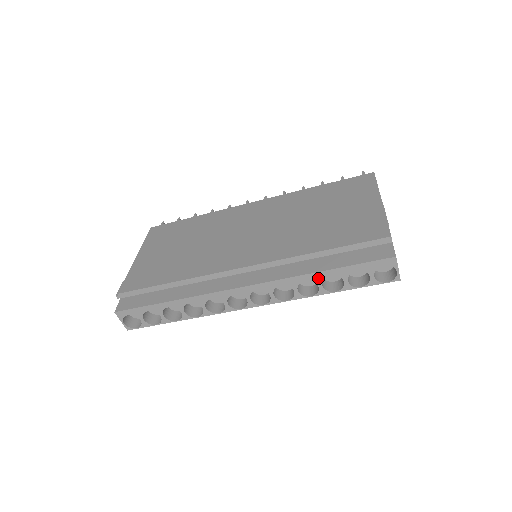
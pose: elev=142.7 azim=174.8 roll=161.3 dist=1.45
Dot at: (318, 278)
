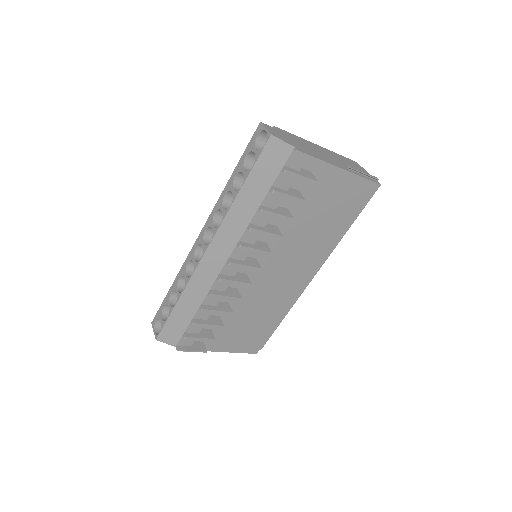
Dot at: (230, 186)
